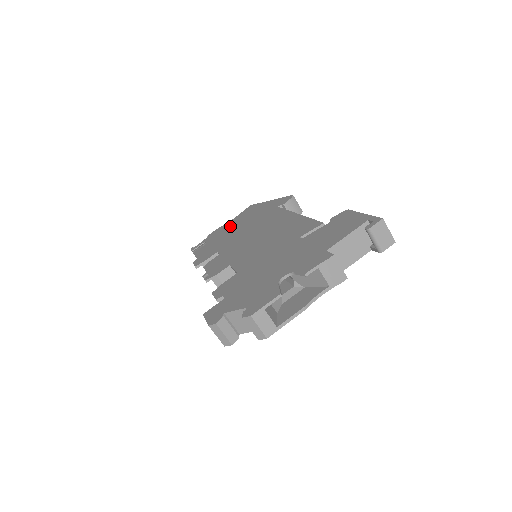
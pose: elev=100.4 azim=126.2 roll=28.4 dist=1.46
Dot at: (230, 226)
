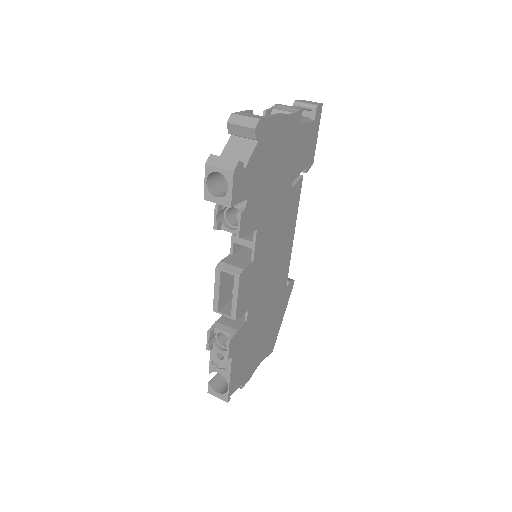
Dot at: occluded
